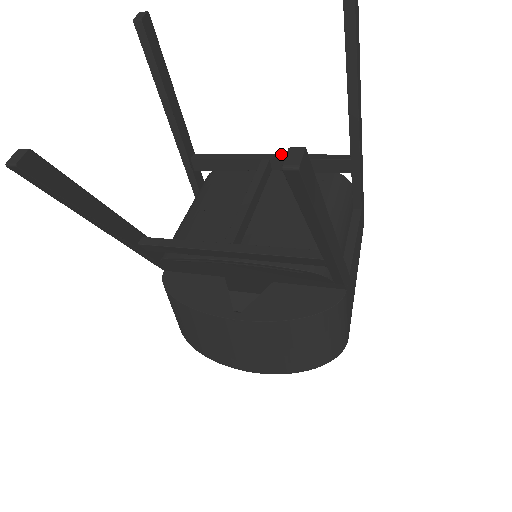
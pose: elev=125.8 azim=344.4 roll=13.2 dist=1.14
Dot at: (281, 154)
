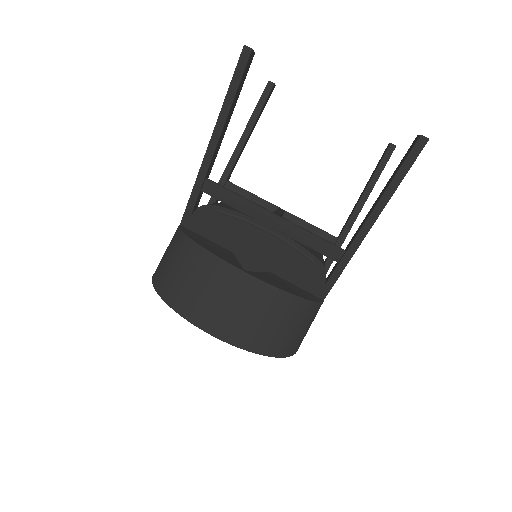
Dot at: occluded
